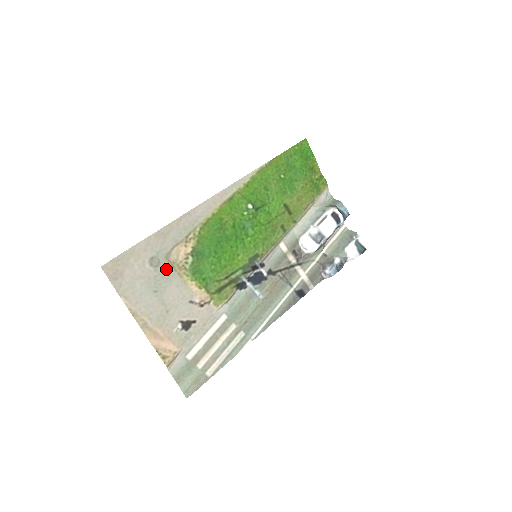
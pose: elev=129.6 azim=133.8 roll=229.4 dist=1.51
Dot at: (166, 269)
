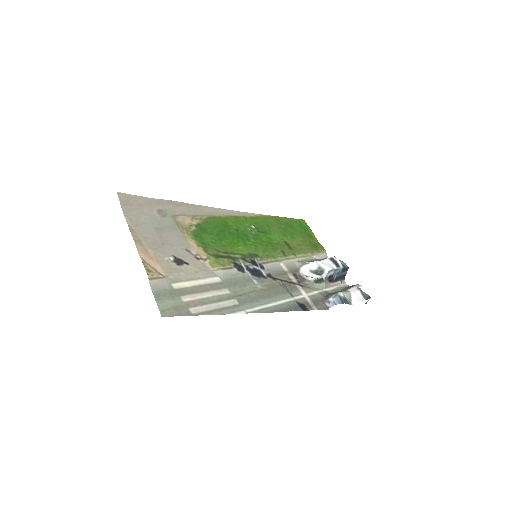
Dot at: (171, 222)
